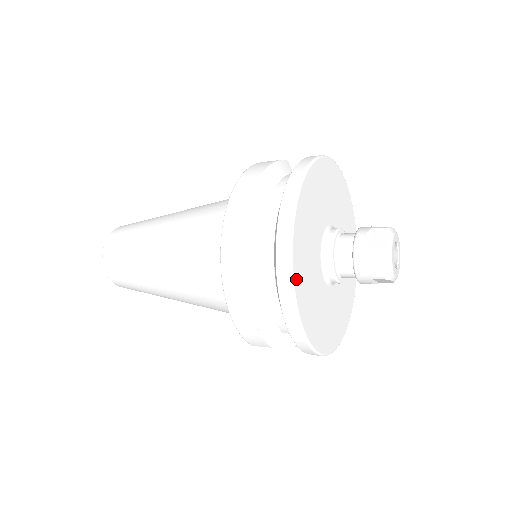
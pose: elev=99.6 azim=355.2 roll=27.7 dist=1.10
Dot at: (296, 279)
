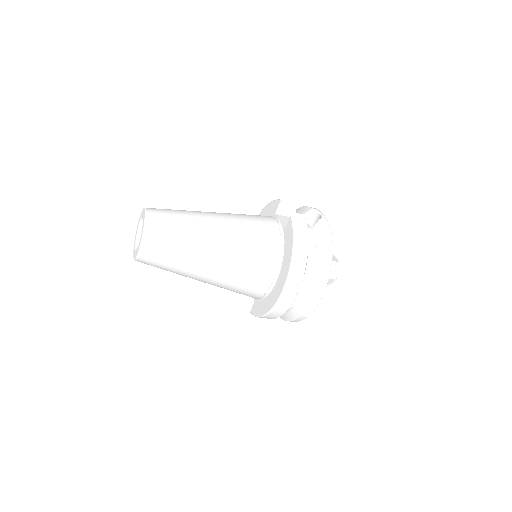
Dot at: occluded
